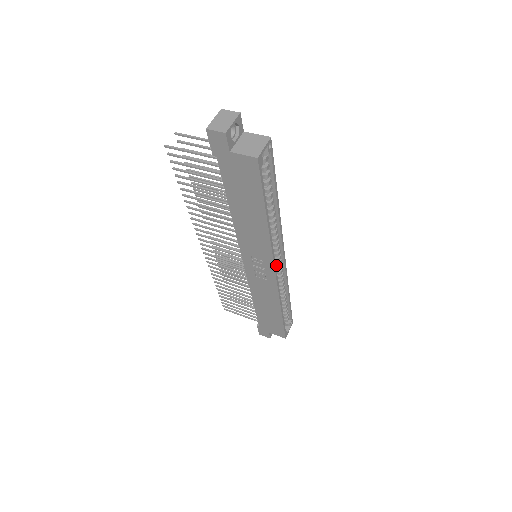
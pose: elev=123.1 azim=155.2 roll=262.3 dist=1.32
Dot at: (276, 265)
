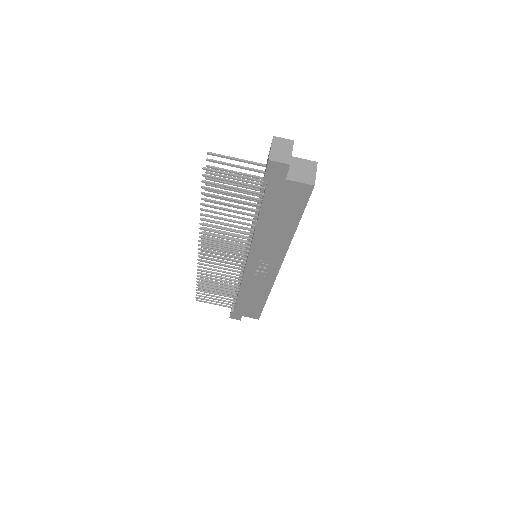
Dot at: occluded
